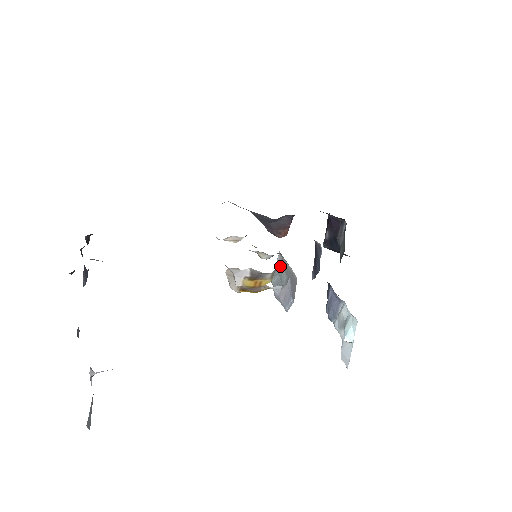
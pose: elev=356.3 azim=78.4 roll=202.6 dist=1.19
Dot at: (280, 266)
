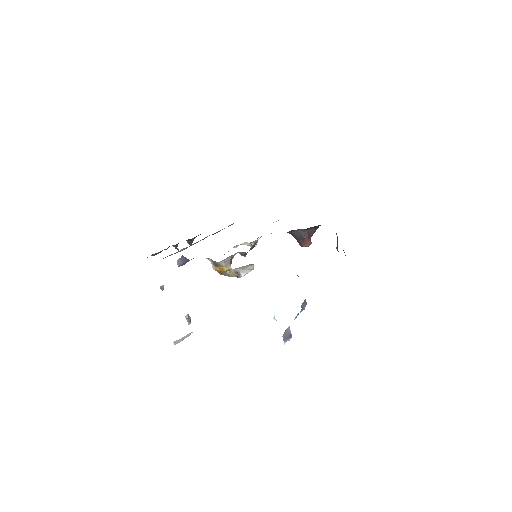
Dot at: occluded
